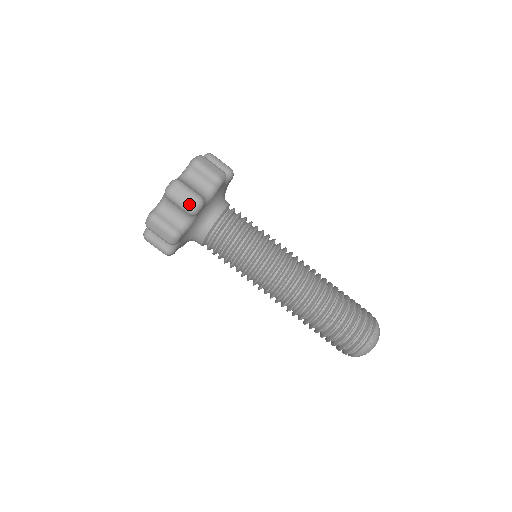
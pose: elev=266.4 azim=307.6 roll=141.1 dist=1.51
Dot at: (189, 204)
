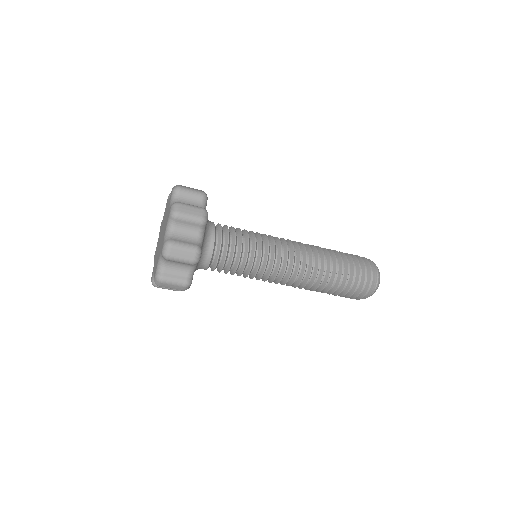
Dot at: (179, 289)
